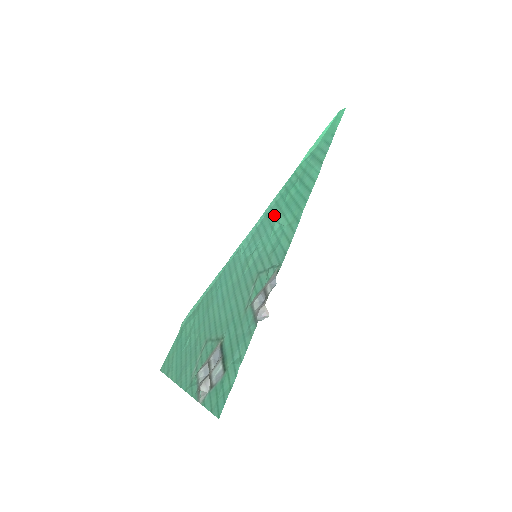
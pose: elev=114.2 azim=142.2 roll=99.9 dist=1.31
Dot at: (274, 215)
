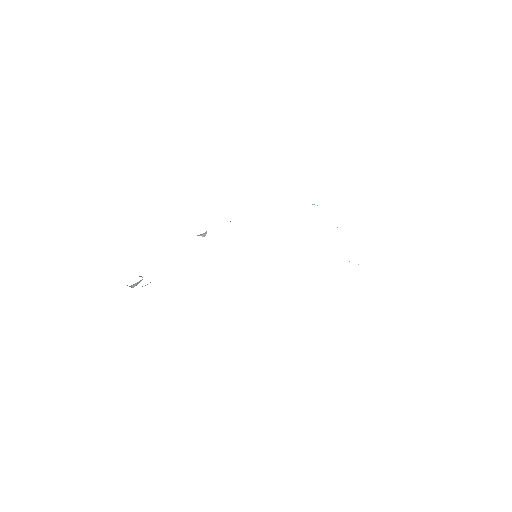
Dot at: occluded
